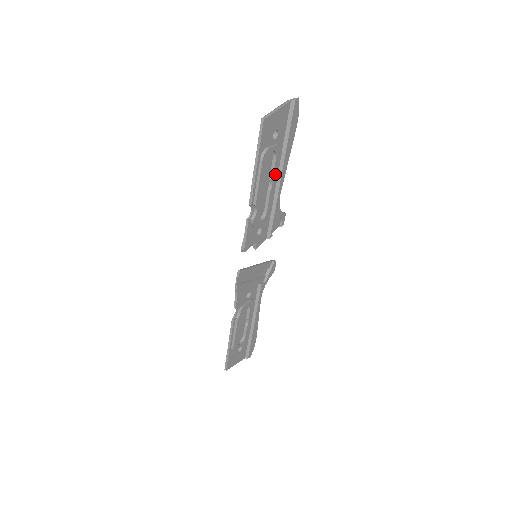
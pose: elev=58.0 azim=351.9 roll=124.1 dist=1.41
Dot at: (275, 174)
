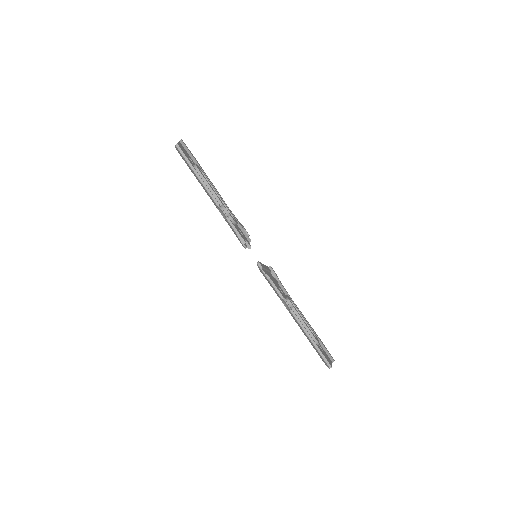
Dot at: (213, 187)
